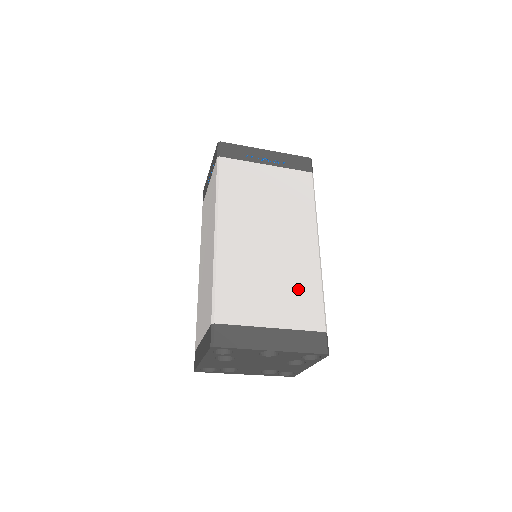
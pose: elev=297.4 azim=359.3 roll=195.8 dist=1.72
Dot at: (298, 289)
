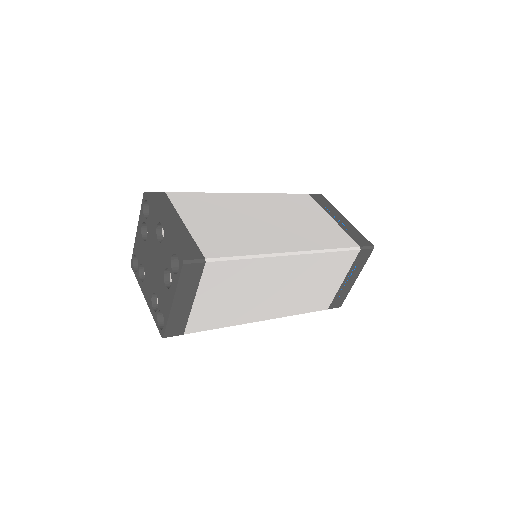
Dot at: (234, 238)
